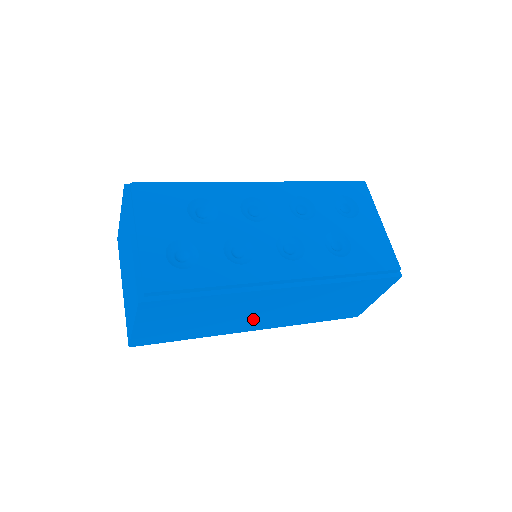
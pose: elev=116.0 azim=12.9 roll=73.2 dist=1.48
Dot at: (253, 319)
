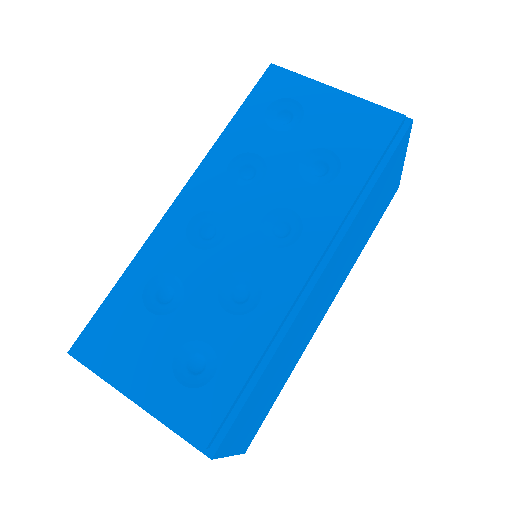
Dot at: (318, 313)
